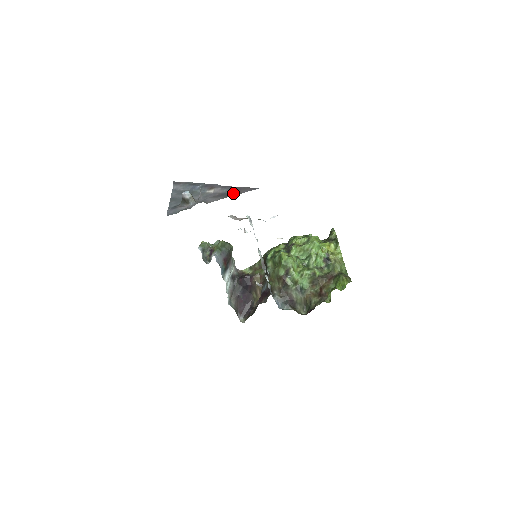
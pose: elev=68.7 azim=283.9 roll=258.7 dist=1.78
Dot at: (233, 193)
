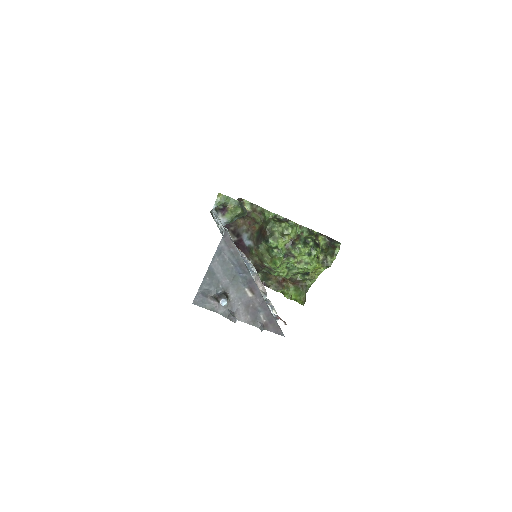
Dot at: (262, 328)
